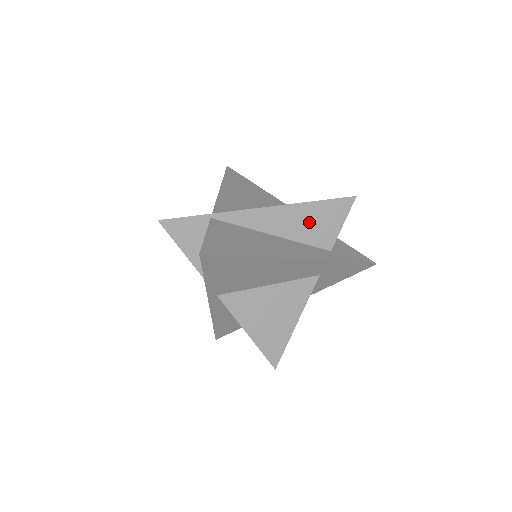
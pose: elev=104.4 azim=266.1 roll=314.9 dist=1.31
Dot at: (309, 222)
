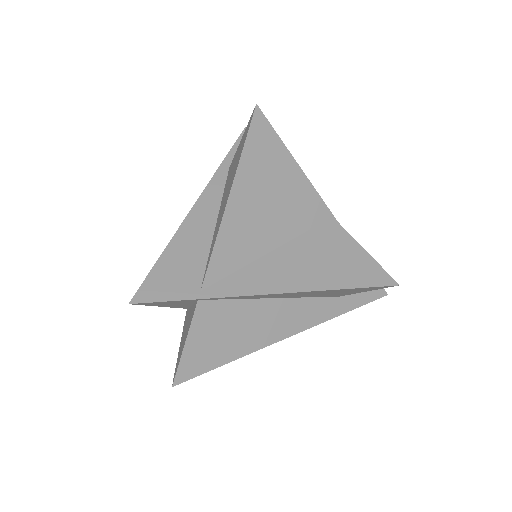
Dot at: (324, 293)
